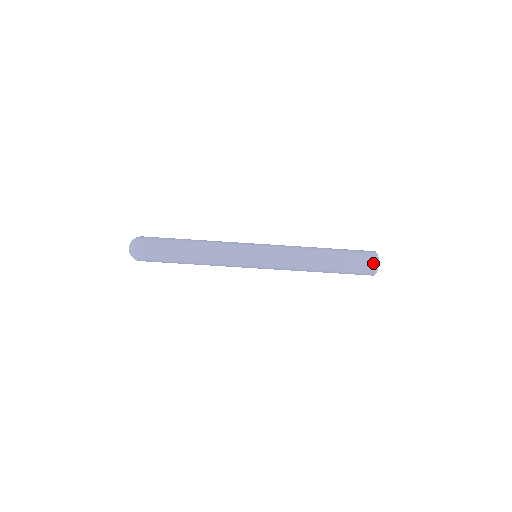
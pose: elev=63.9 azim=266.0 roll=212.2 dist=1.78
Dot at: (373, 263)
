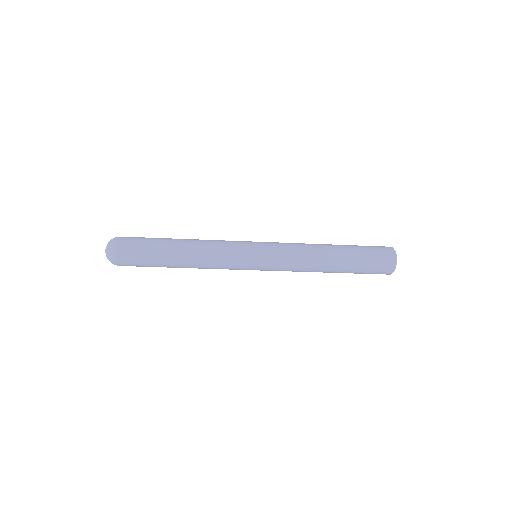
Dot at: occluded
